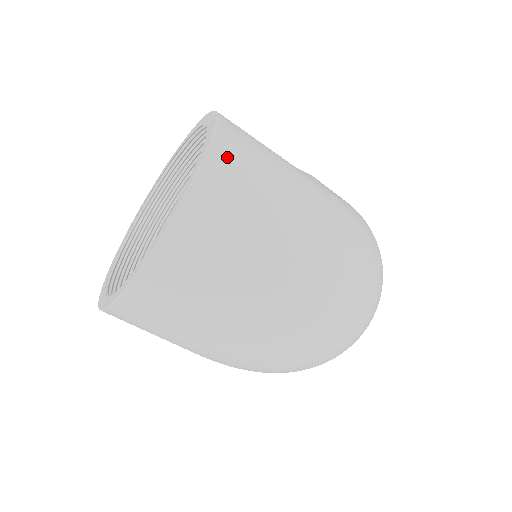
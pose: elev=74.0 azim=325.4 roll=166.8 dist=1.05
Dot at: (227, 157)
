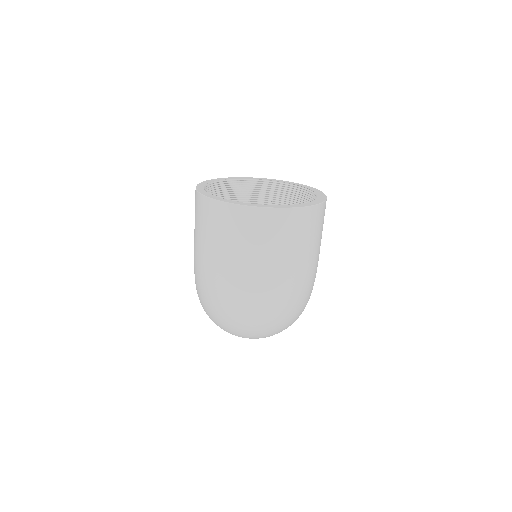
Dot at: (316, 215)
